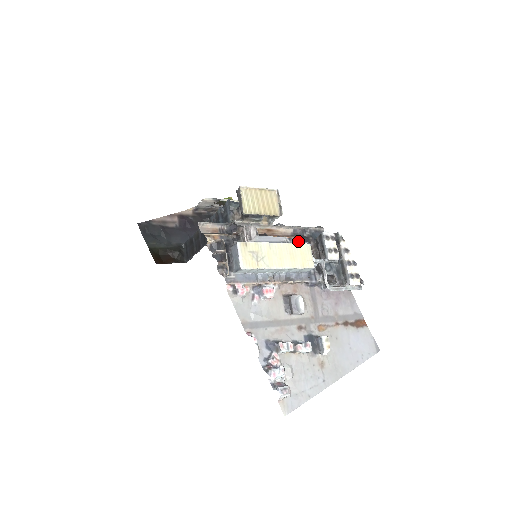
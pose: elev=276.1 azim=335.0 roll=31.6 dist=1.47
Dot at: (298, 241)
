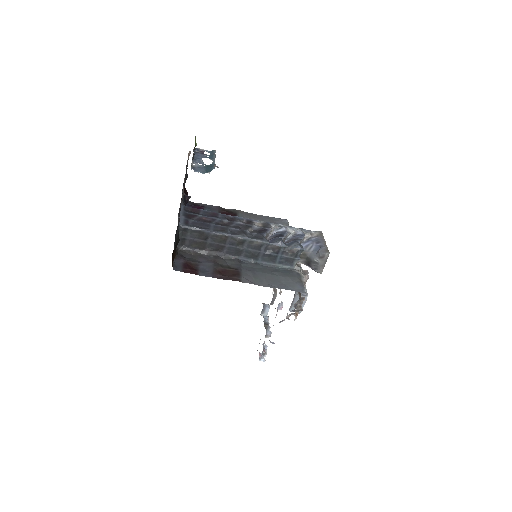
Dot at: occluded
